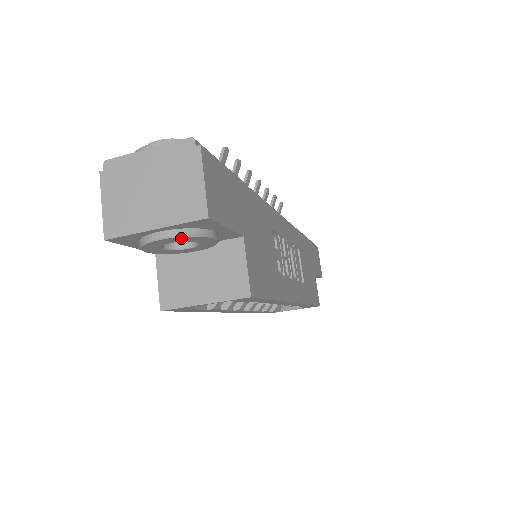
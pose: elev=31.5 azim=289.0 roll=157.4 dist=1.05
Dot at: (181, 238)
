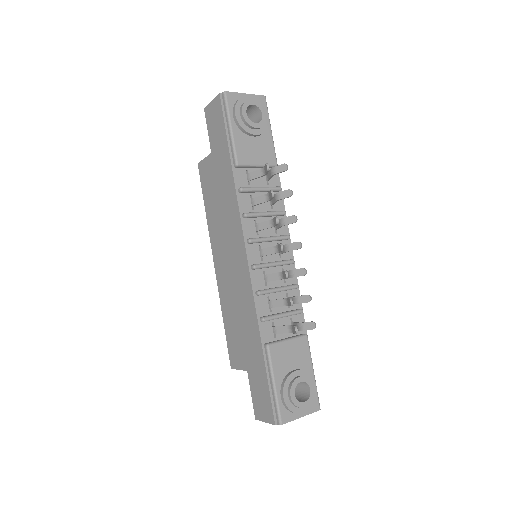
Dot at: occluded
